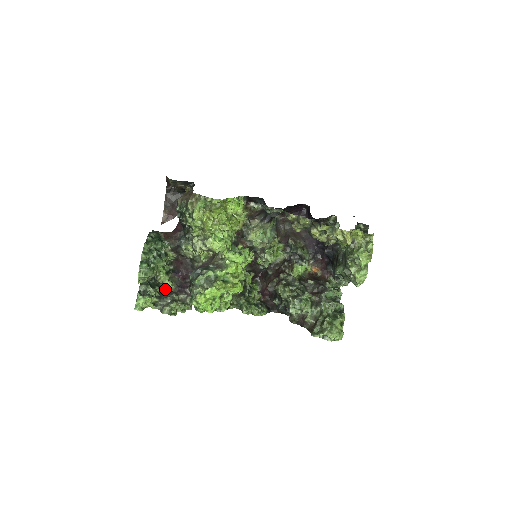
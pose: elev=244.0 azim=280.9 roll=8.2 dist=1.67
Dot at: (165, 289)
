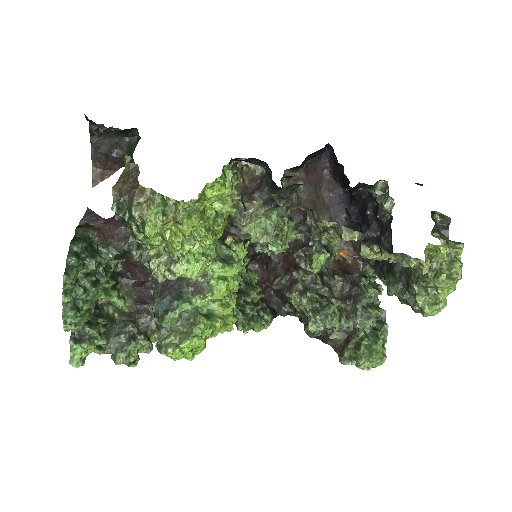
Dot at: (114, 317)
